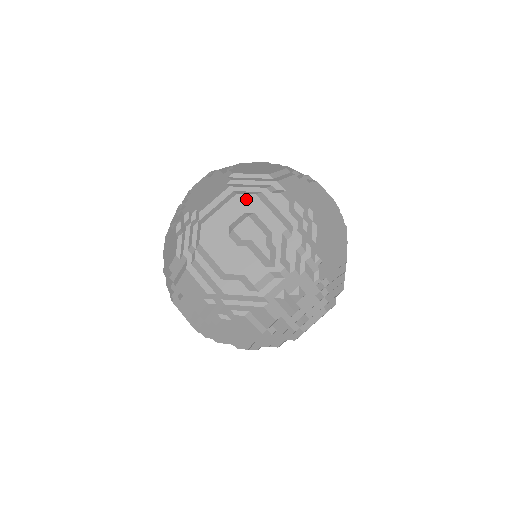
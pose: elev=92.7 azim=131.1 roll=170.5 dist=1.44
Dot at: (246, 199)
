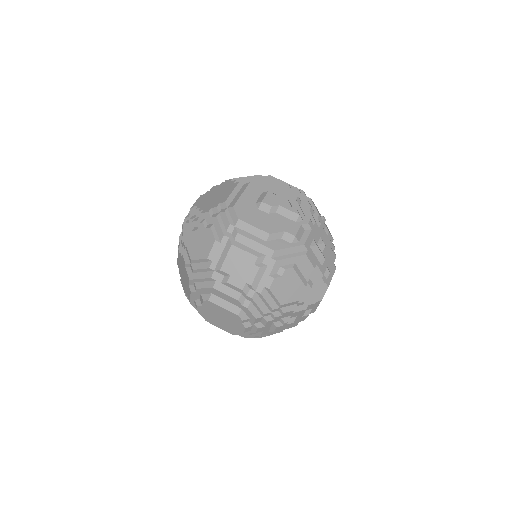
Dot at: (258, 184)
